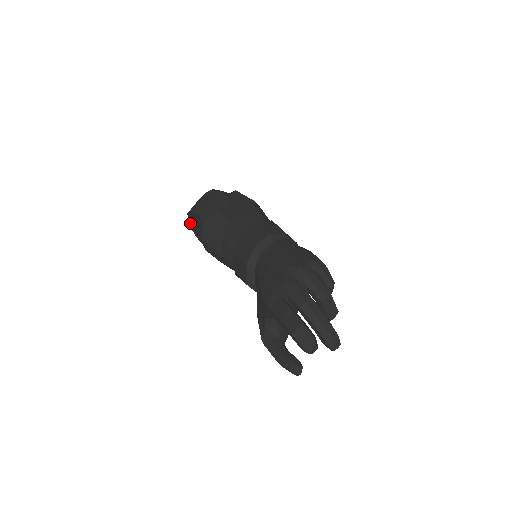
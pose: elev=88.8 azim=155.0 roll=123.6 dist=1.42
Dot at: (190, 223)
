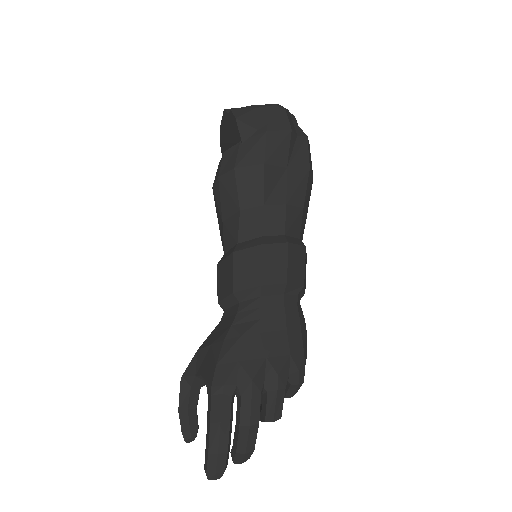
Dot at: (226, 115)
